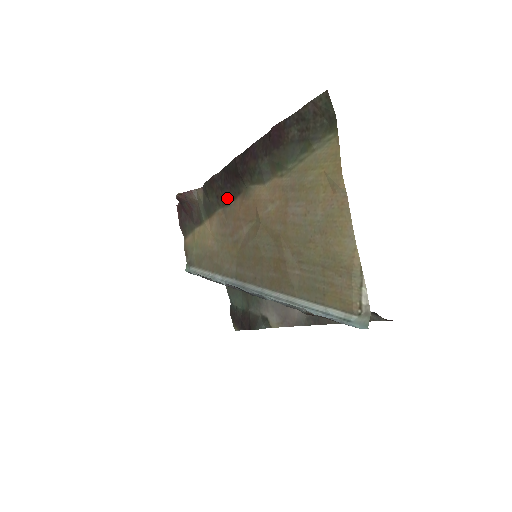
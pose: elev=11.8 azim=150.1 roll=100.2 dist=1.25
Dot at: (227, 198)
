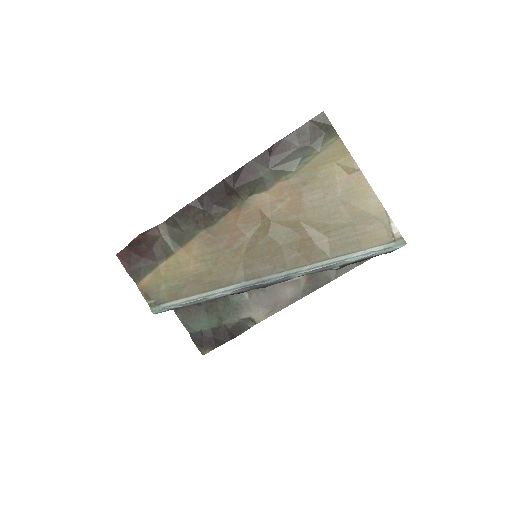
Dot at: (214, 218)
